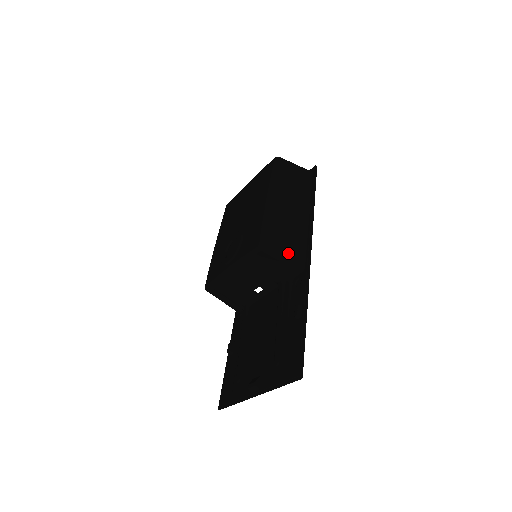
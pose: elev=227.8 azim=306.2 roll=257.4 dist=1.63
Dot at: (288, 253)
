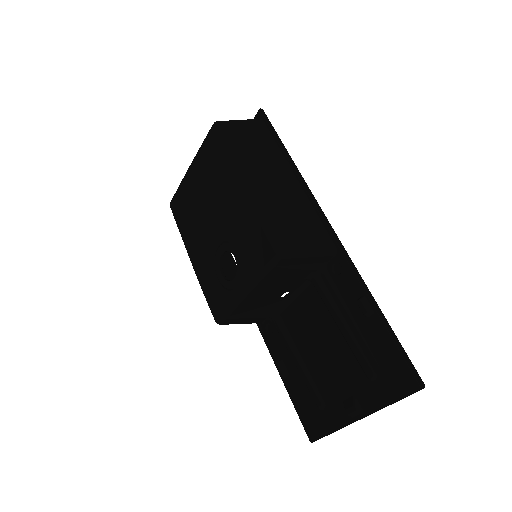
Dot at: (310, 243)
